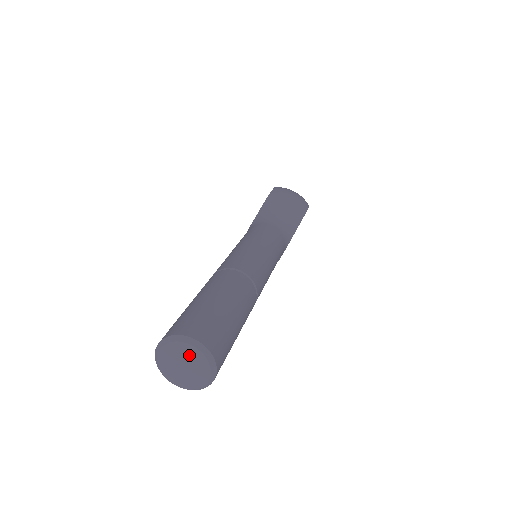
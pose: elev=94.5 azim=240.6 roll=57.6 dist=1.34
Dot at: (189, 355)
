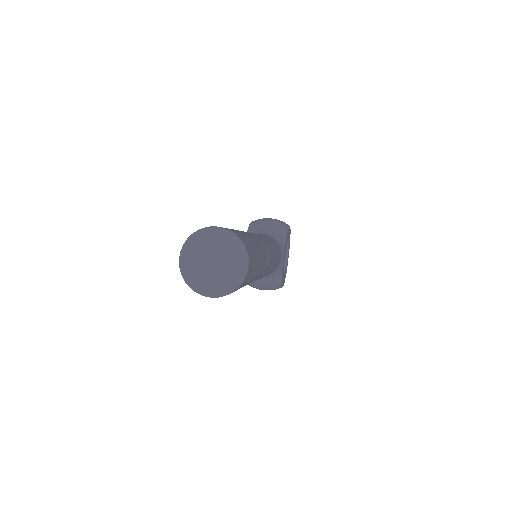
Dot at: (214, 245)
